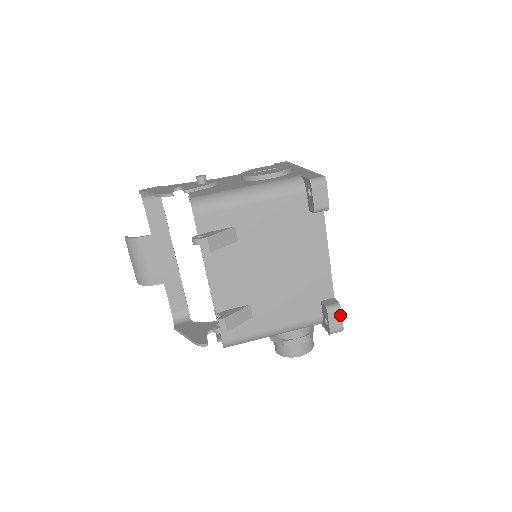
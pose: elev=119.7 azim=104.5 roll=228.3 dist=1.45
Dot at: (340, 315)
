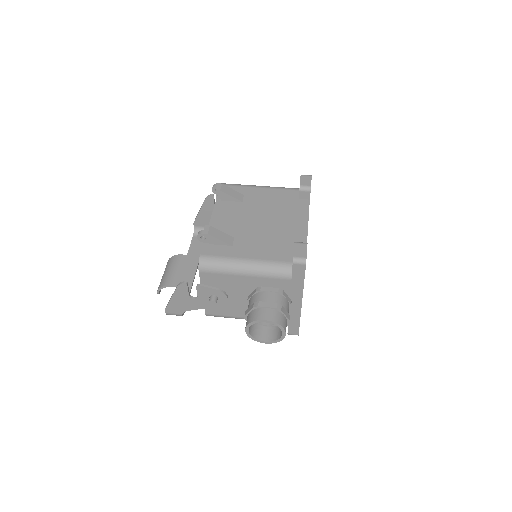
Dot at: (305, 248)
